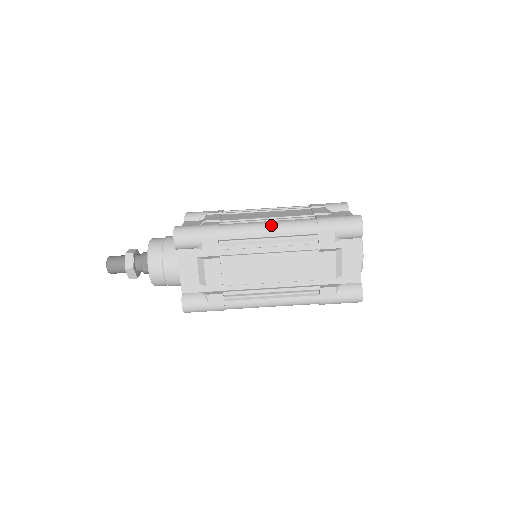
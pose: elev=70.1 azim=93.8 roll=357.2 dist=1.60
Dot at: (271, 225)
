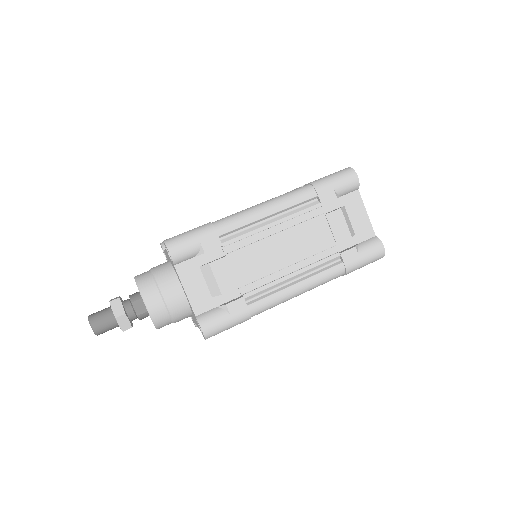
Dot at: (267, 203)
